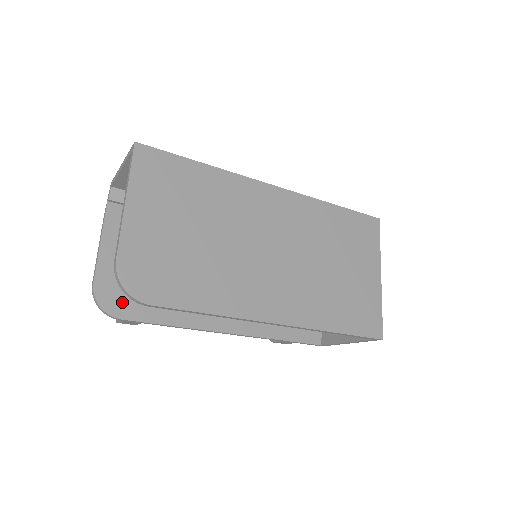
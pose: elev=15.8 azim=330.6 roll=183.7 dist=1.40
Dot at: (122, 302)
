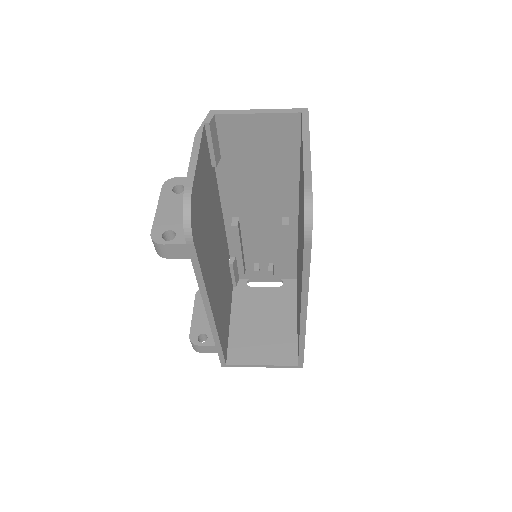
Dot at: (196, 226)
